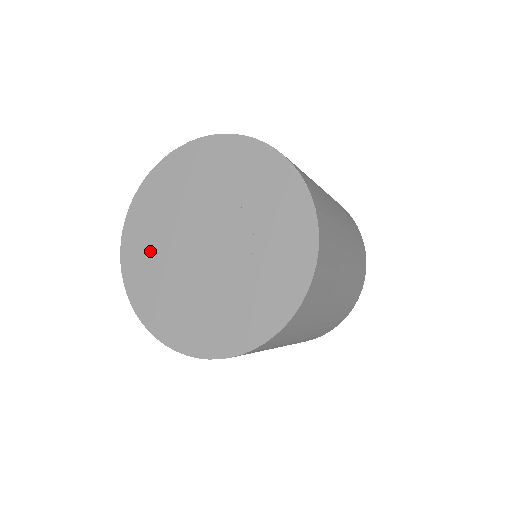
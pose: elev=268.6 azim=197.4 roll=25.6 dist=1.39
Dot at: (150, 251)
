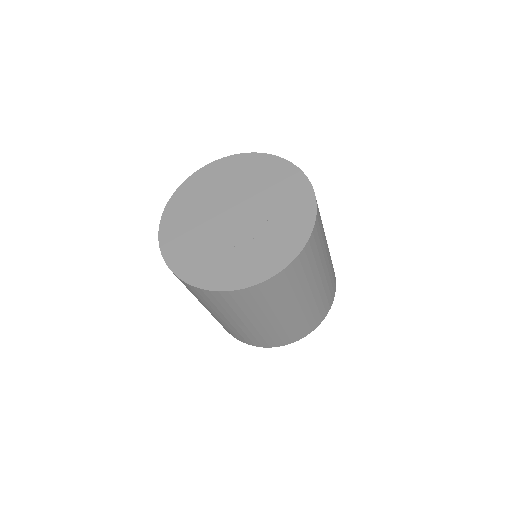
Dot at: (185, 223)
